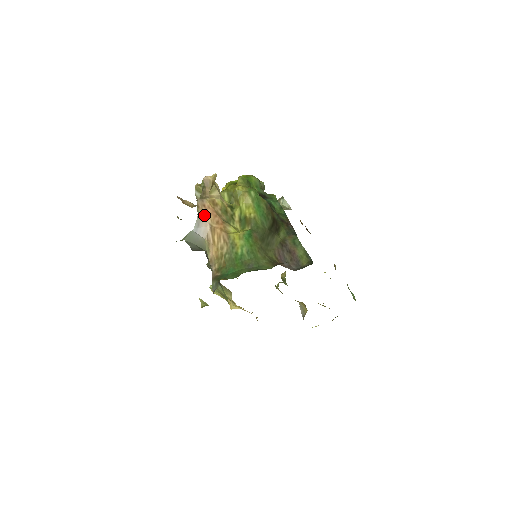
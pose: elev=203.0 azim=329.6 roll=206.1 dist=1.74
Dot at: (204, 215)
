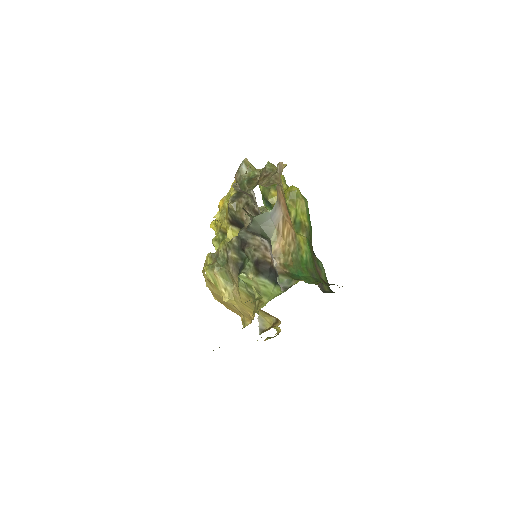
Dot at: (280, 202)
